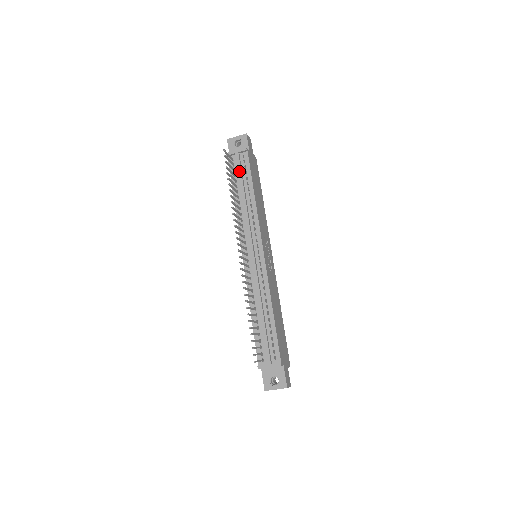
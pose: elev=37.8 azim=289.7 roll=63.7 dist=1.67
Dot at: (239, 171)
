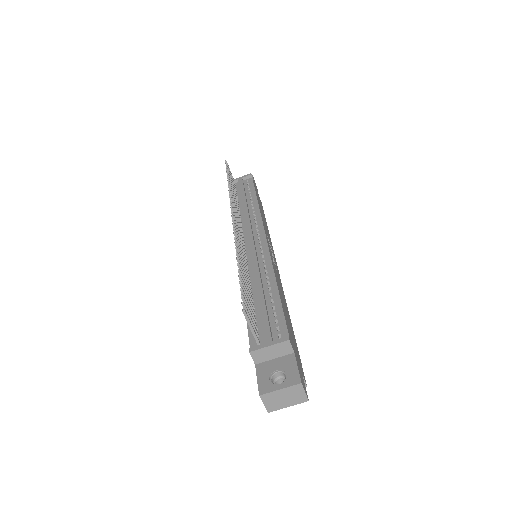
Dot at: (241, 187)
